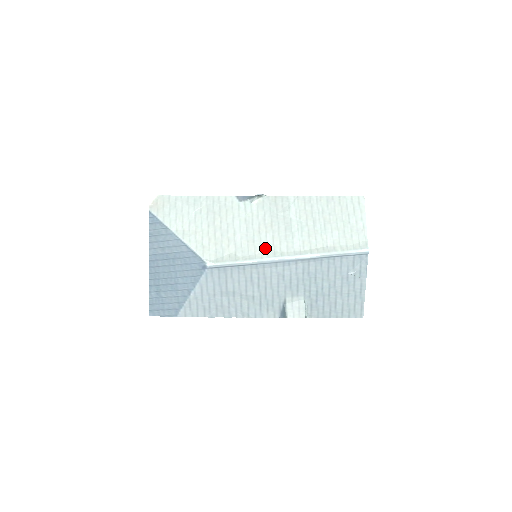
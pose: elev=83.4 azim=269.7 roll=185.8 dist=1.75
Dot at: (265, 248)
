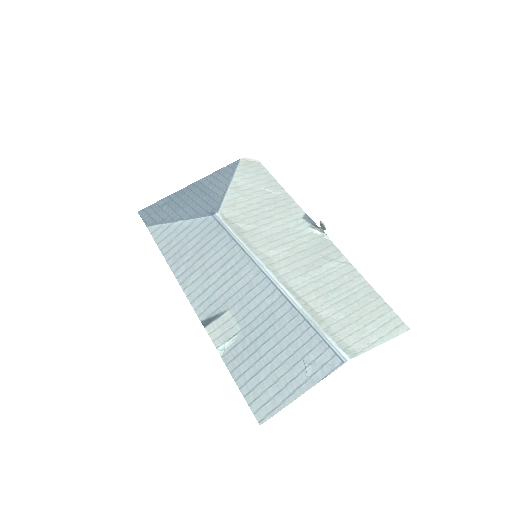
Dot at: (270, 254)
